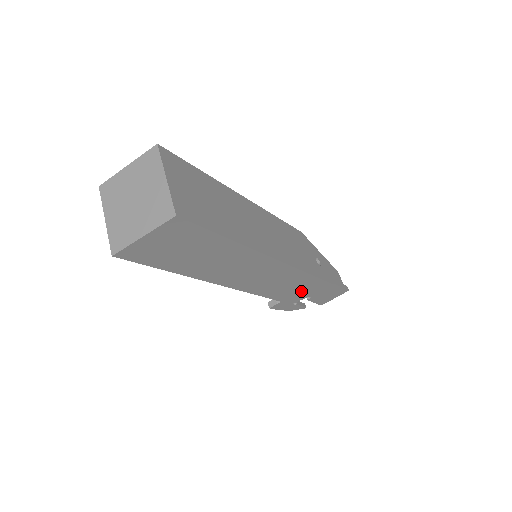
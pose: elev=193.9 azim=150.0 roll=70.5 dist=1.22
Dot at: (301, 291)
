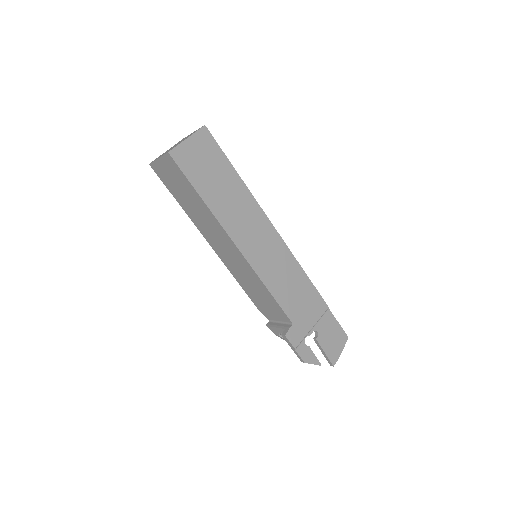
Dot at: (304, 306)
